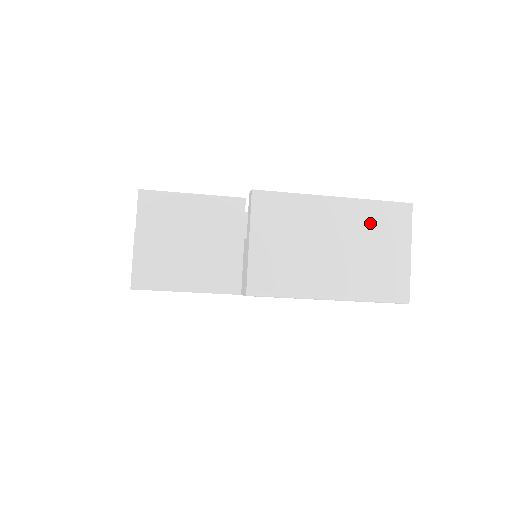
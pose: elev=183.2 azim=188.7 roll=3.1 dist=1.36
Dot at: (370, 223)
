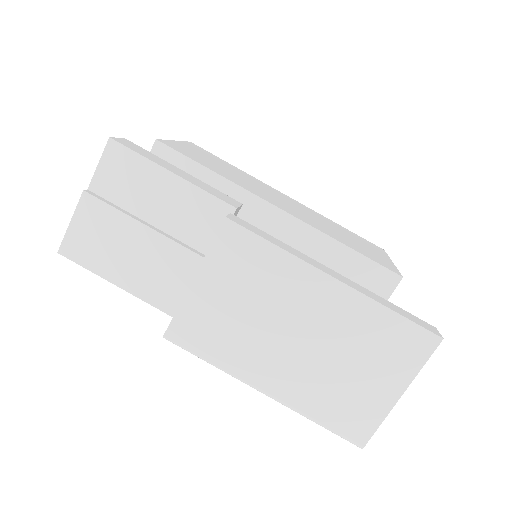
Dot at: (365, 334)
